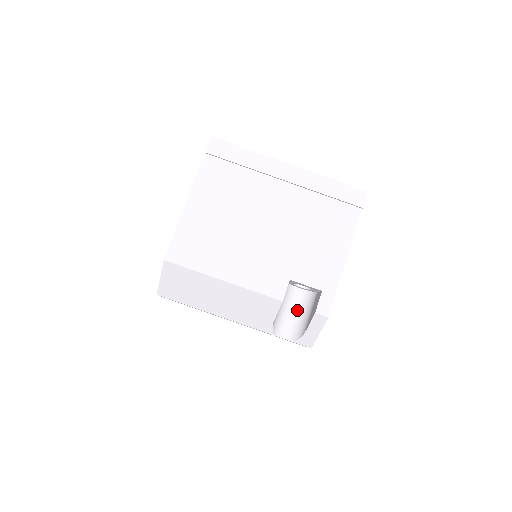
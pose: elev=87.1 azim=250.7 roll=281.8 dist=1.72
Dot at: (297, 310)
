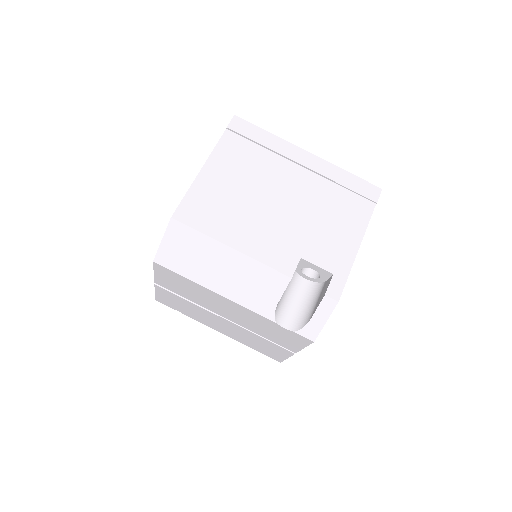
Dot at: (301, 300)
